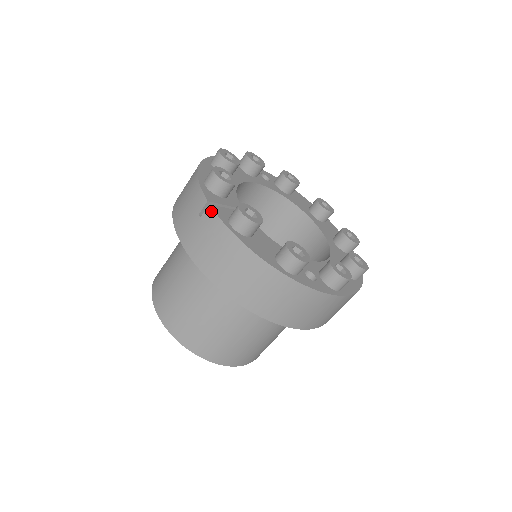
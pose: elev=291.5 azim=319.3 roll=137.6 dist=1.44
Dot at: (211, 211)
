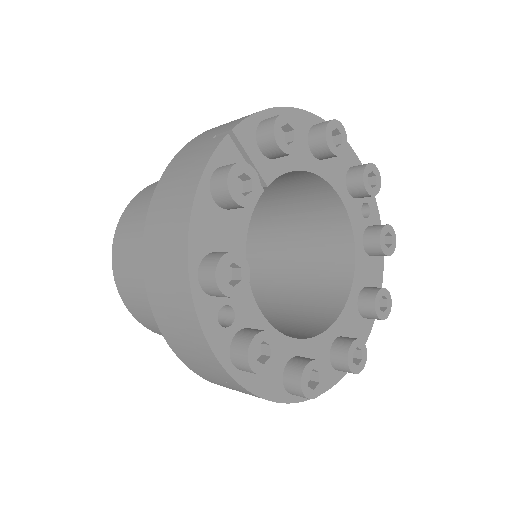
Dot at: (220, 140)
